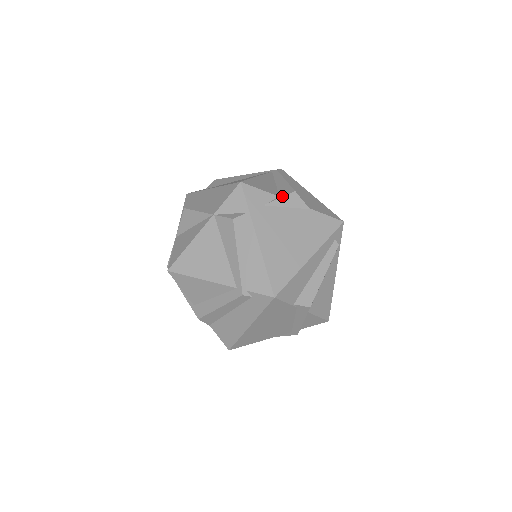
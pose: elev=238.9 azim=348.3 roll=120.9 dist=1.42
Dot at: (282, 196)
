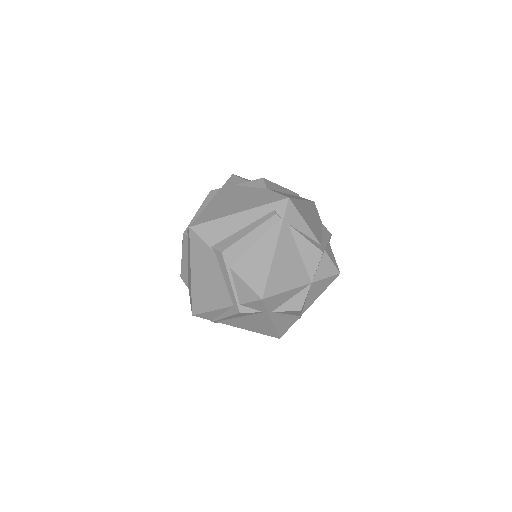
Dot at: (252, 180)
